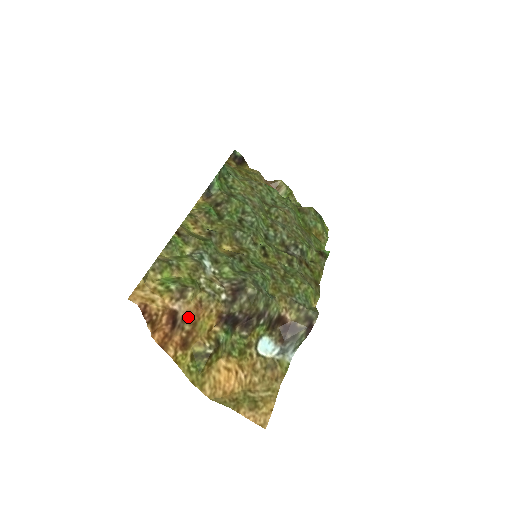
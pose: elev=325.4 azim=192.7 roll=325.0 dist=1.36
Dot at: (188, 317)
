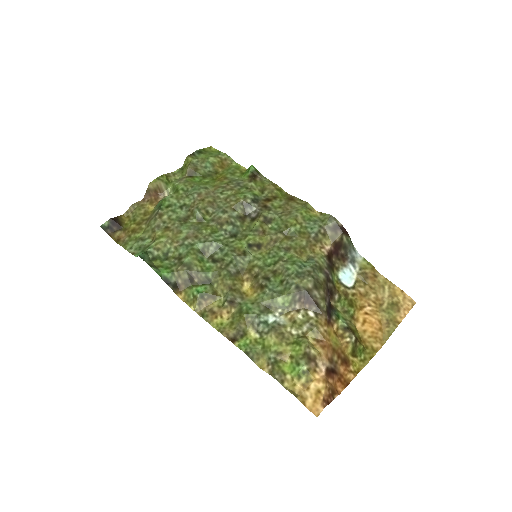
Dot at: (330, 357)
